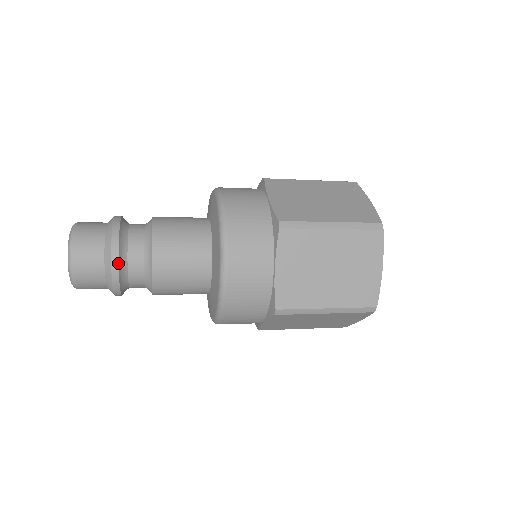
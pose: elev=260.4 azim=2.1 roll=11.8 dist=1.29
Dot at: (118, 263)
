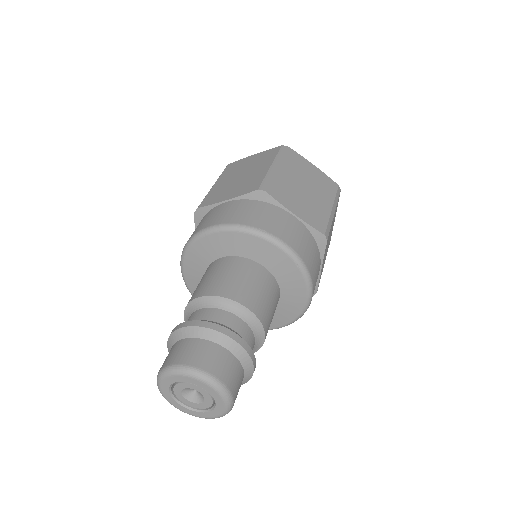
Dot at: (234, 333)
